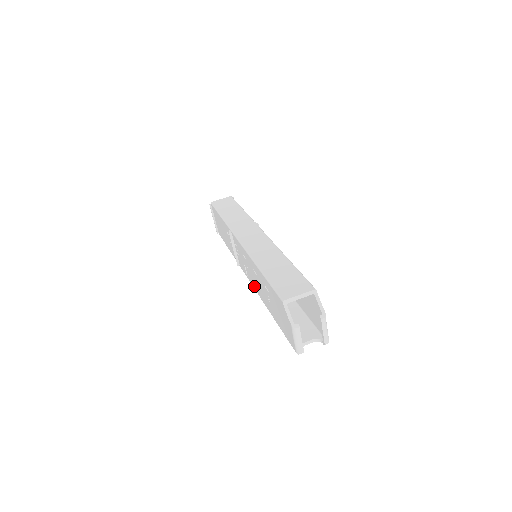
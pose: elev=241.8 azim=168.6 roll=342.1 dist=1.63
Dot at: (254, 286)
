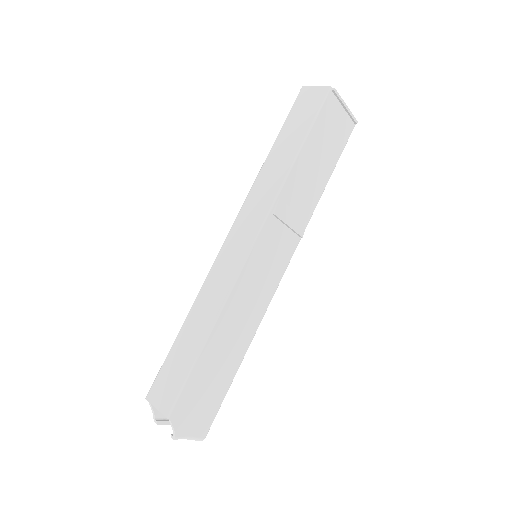
Dot at: occluded
